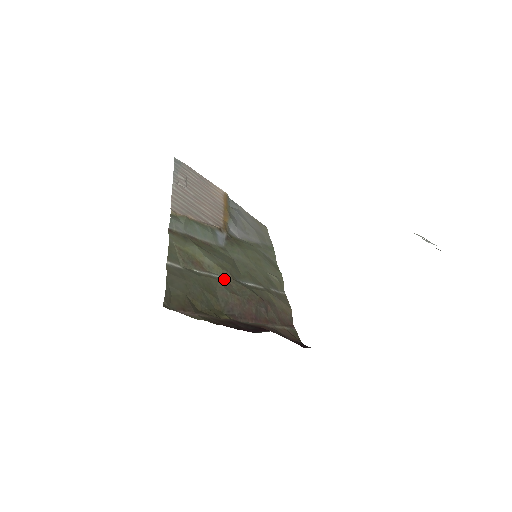
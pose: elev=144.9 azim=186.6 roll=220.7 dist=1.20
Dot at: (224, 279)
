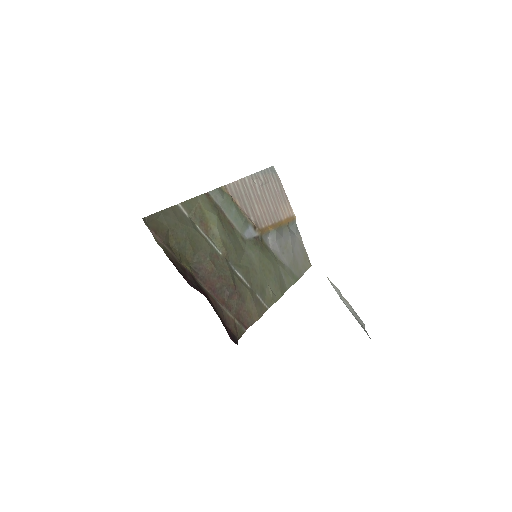
Dot at: (217, 251)
